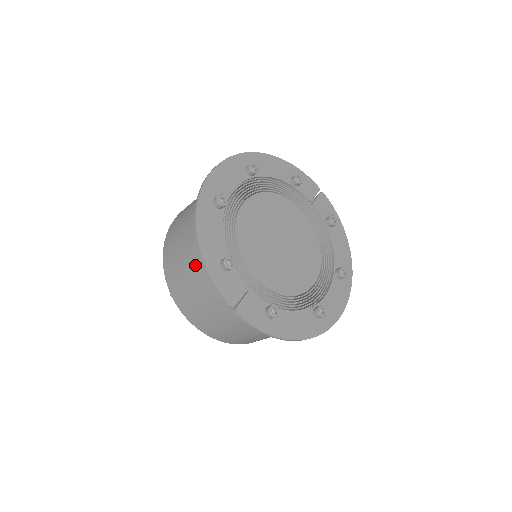
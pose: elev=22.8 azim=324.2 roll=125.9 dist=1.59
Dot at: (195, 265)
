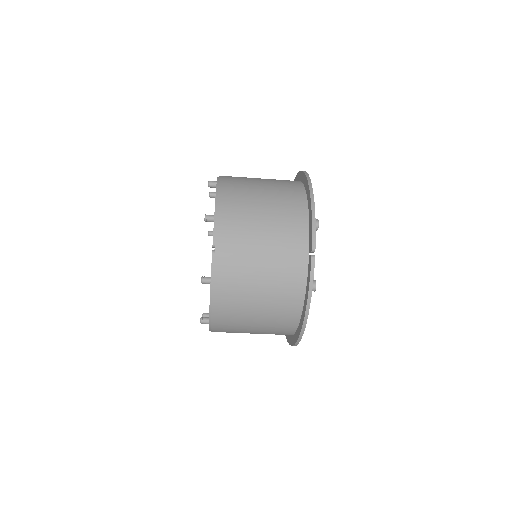
Dot at: (280, 207)
